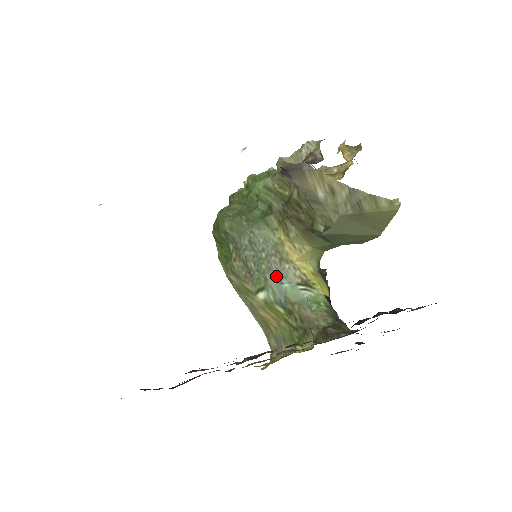
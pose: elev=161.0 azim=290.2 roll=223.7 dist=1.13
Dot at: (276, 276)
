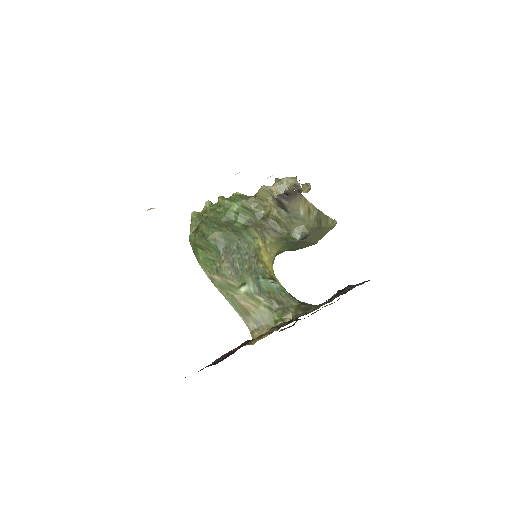
Dot at: (254, 273)
